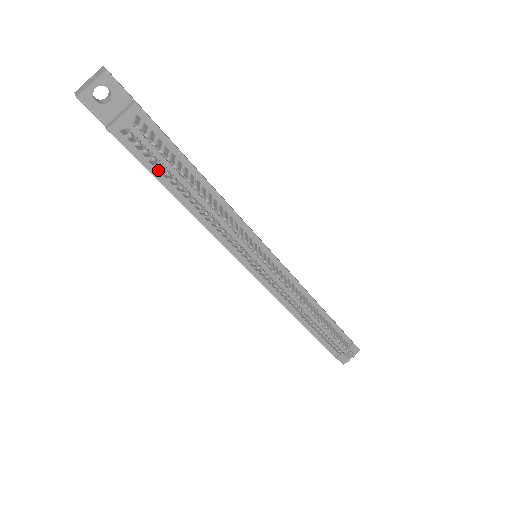
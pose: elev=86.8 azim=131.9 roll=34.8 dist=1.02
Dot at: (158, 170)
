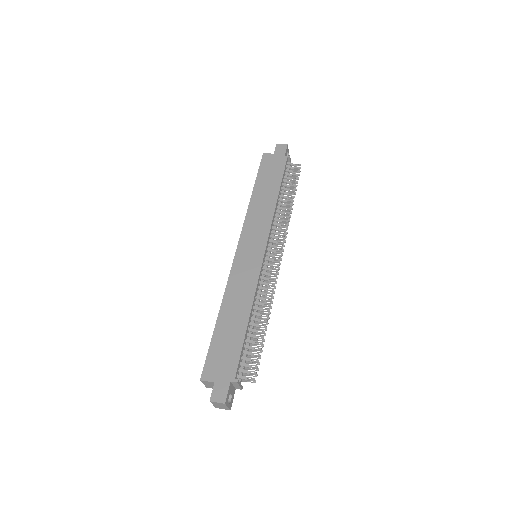
Dot at: occluded
